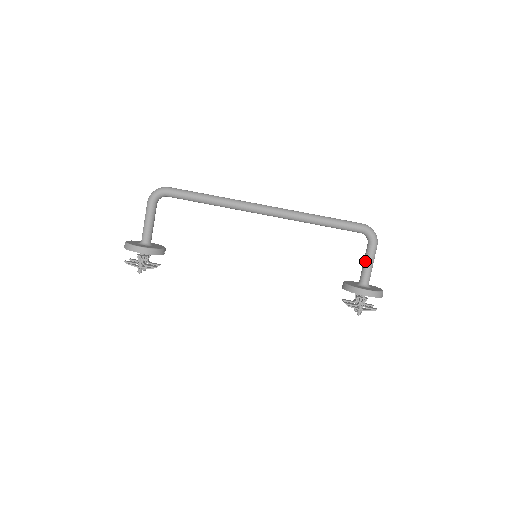
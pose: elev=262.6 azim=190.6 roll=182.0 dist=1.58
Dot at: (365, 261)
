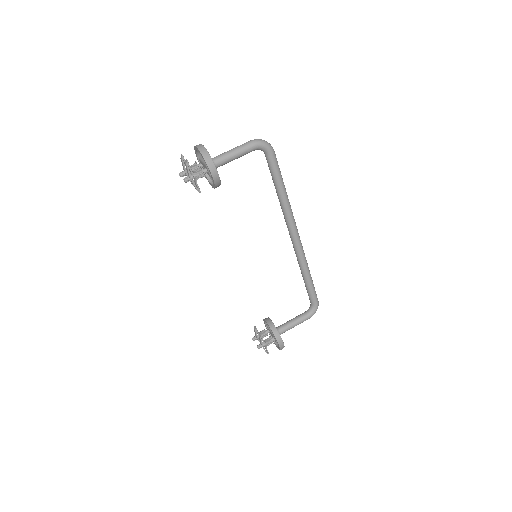
Dot at: (295, 321)
